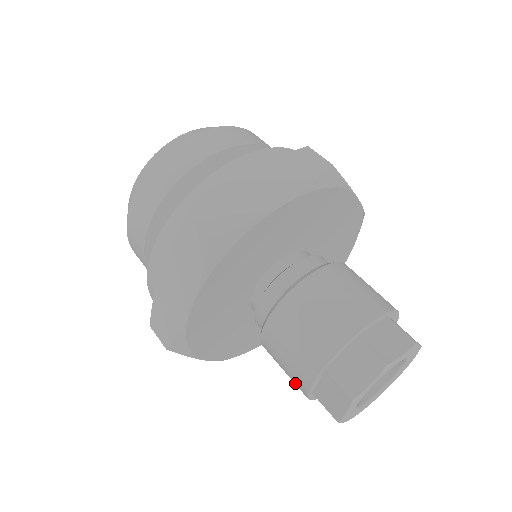
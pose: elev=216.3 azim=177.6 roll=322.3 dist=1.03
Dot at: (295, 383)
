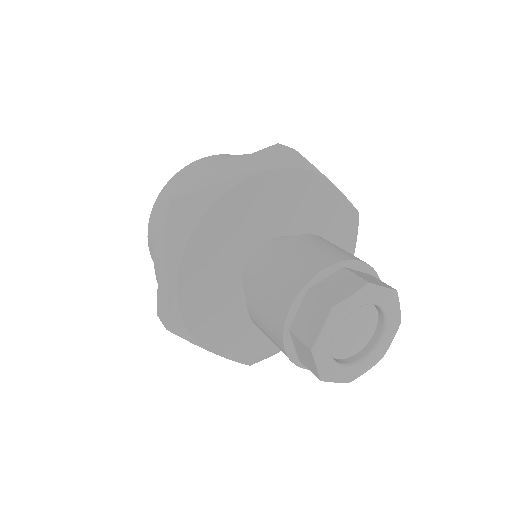
Dot at: occluded
